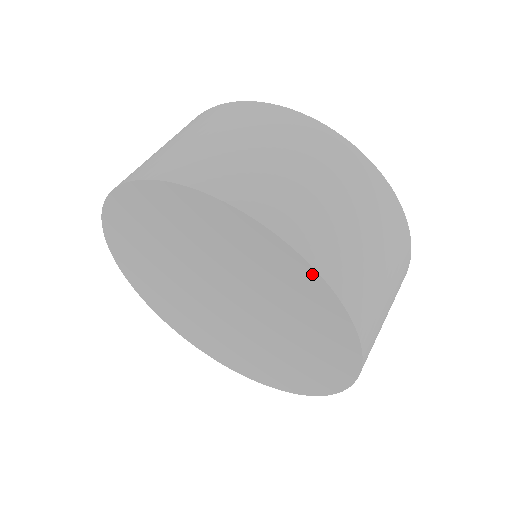
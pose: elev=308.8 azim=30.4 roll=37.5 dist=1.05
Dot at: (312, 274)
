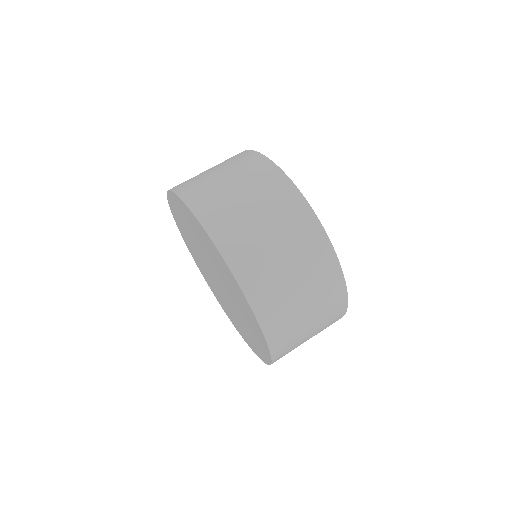
Dot at: (261, 333)
